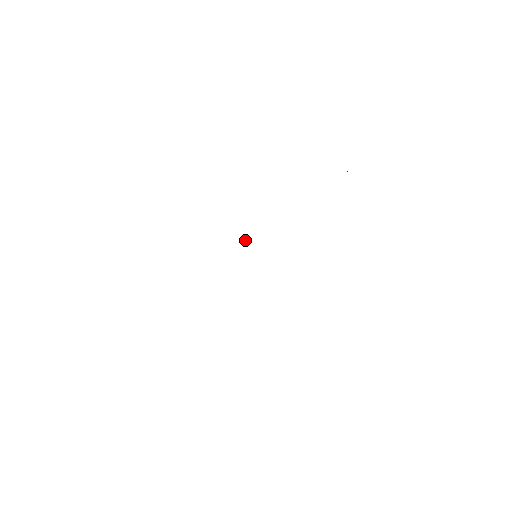
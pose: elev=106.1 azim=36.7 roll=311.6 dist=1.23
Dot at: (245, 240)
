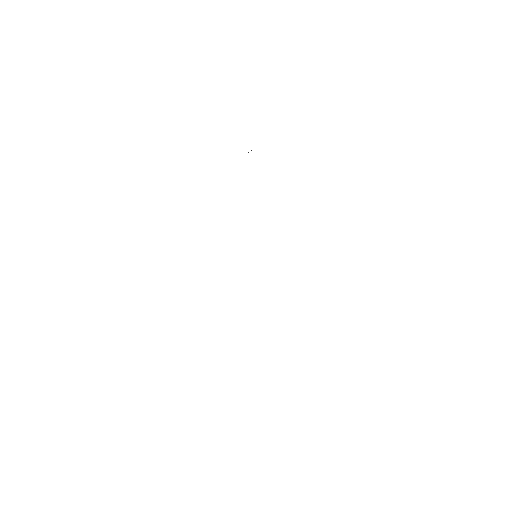
Dot at: occluded
